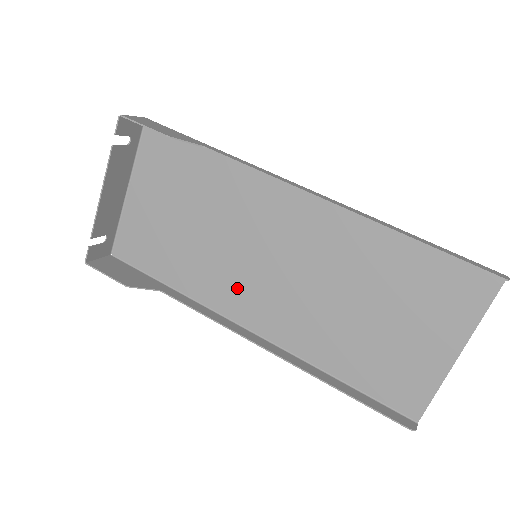
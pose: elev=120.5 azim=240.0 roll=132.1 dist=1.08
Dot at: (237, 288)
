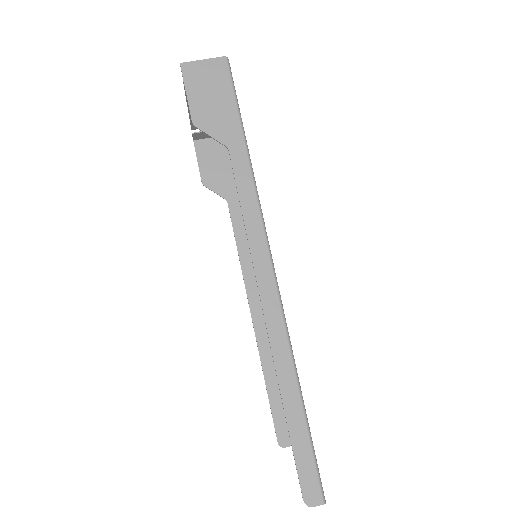
Dot at: occluded
